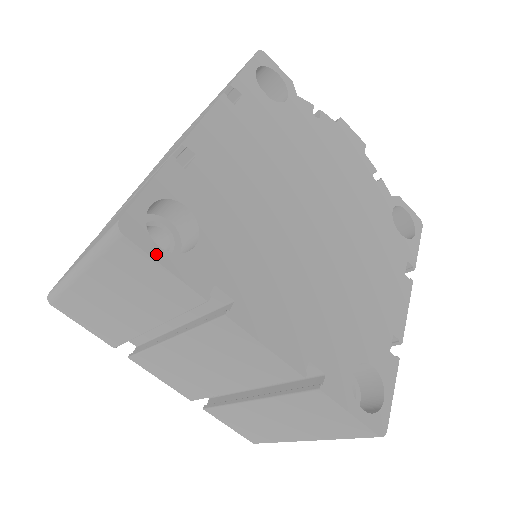
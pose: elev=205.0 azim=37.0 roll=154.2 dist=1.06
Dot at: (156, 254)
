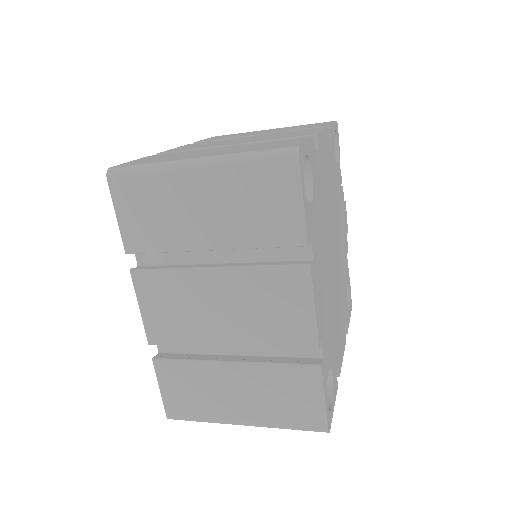
Dot at: (303, 187)
